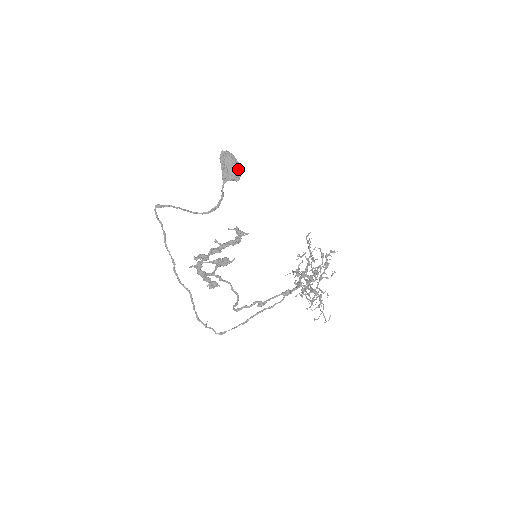
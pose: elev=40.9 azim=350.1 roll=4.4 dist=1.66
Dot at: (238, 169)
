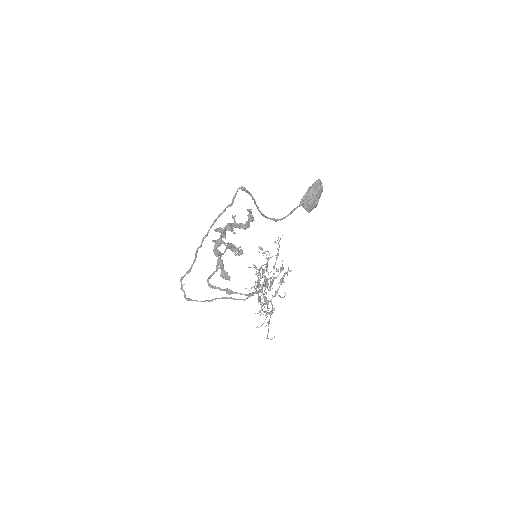
Dot at: occluded
